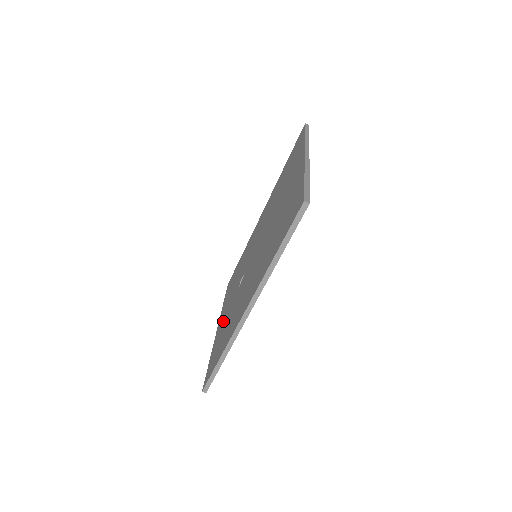
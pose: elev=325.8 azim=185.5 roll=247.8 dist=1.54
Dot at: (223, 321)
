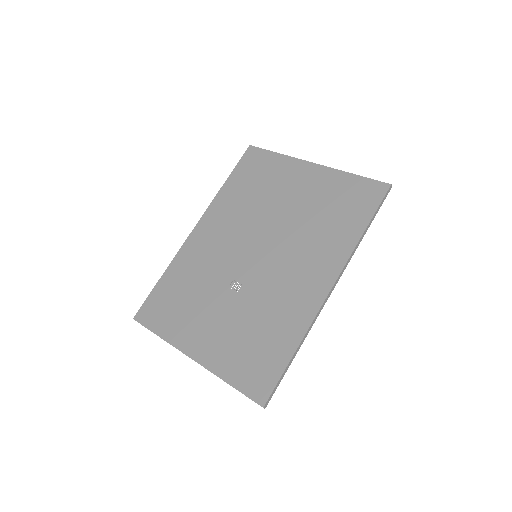
Dot at: (218, 337)
